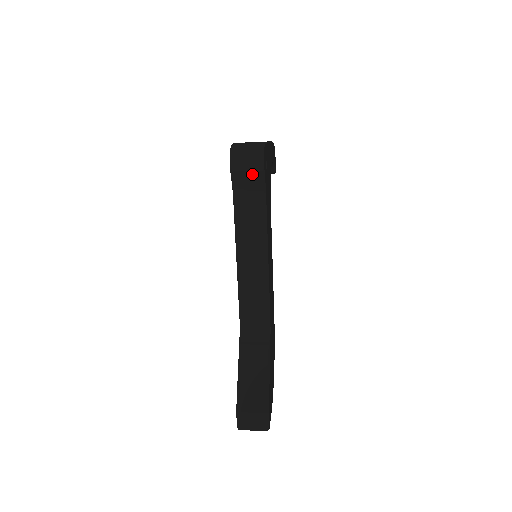
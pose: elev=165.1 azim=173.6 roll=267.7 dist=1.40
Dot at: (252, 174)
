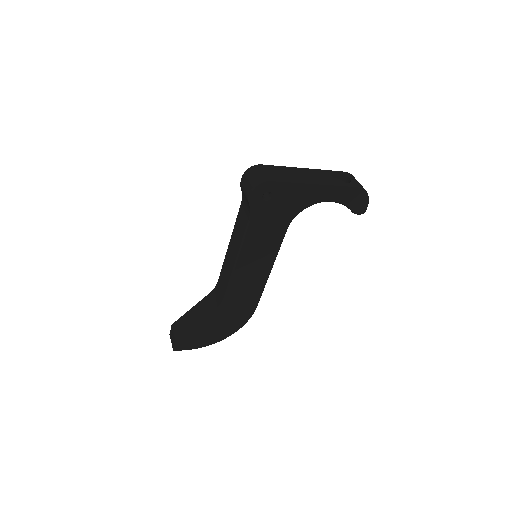
Dot at: (246, 196)
